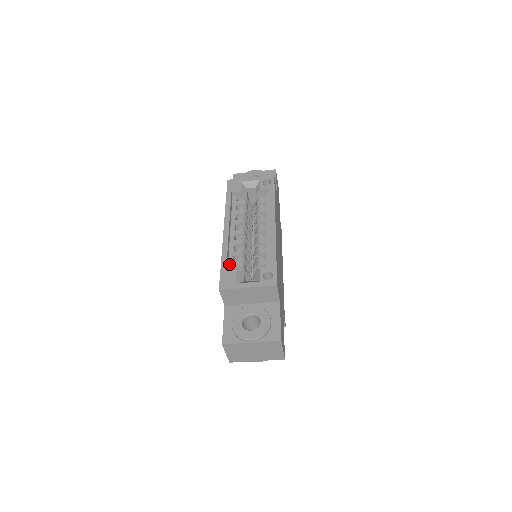
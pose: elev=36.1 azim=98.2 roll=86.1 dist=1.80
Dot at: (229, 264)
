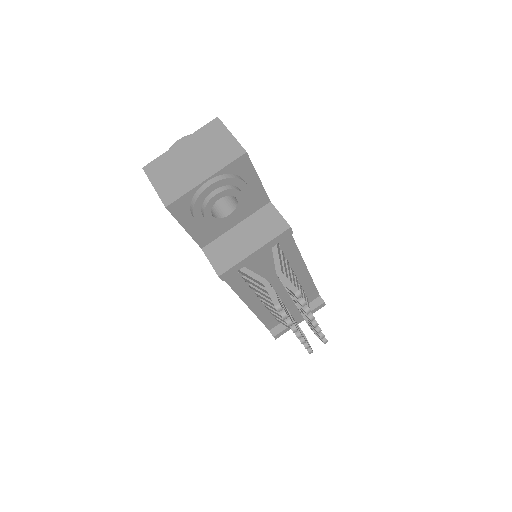
Dot at: occluded
